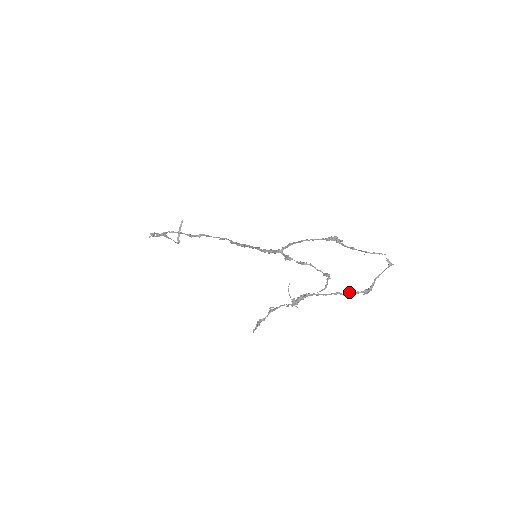
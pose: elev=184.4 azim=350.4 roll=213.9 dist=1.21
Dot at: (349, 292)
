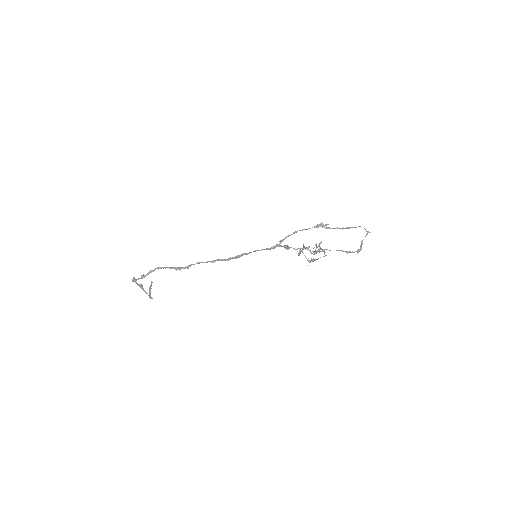
Dot at: (347, 251)
